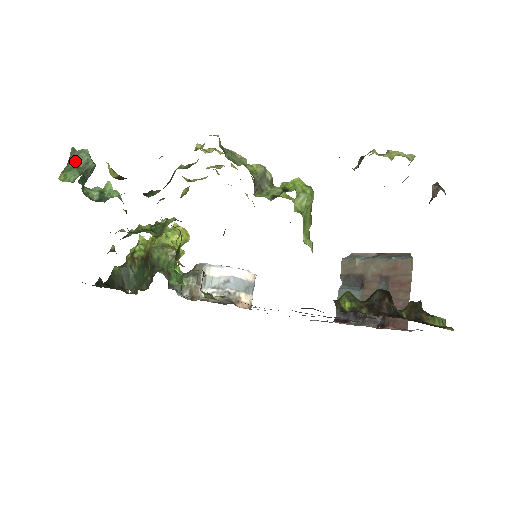
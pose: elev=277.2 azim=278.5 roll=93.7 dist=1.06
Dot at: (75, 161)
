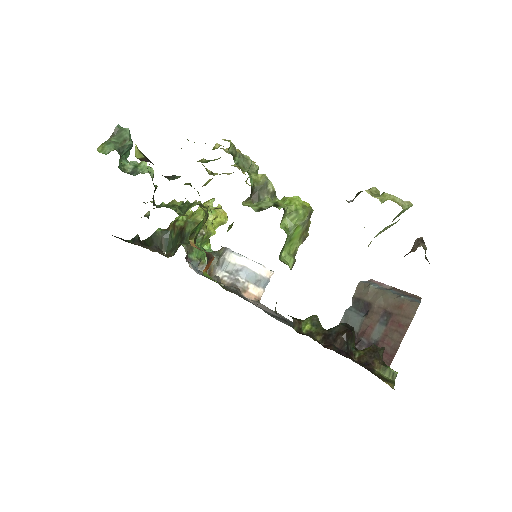
Dot at: (117, 136)
